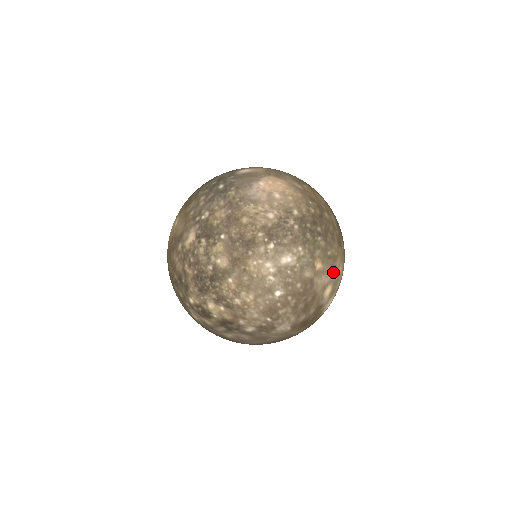
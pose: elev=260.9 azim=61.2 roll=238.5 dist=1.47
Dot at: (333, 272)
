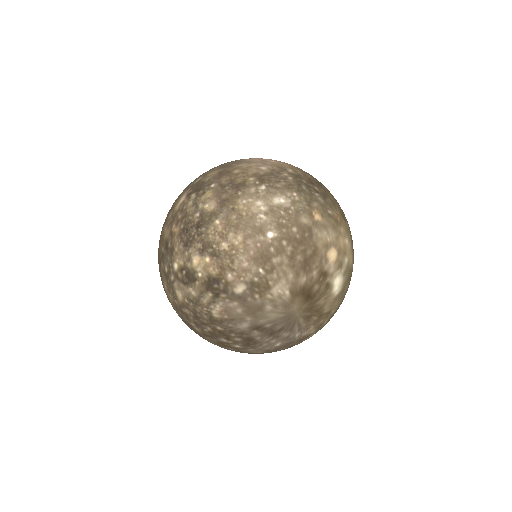
Dot at: (336, 235)
